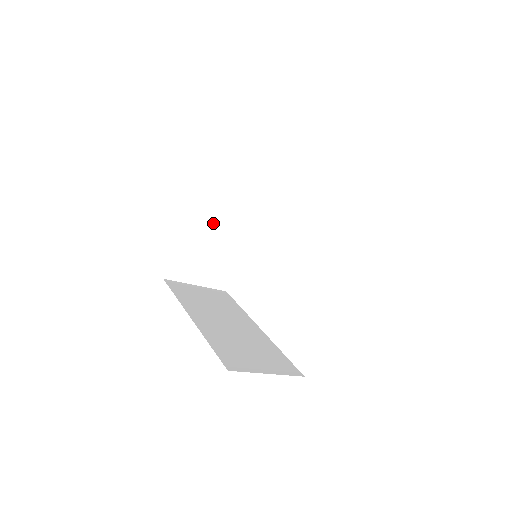
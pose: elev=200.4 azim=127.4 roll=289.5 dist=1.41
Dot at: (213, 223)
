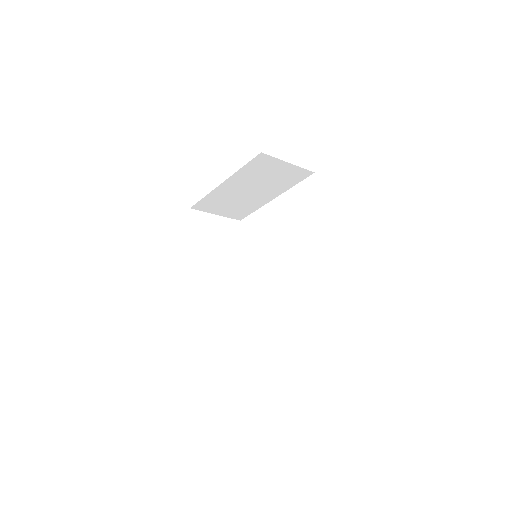
Dot at: (244, 189)
